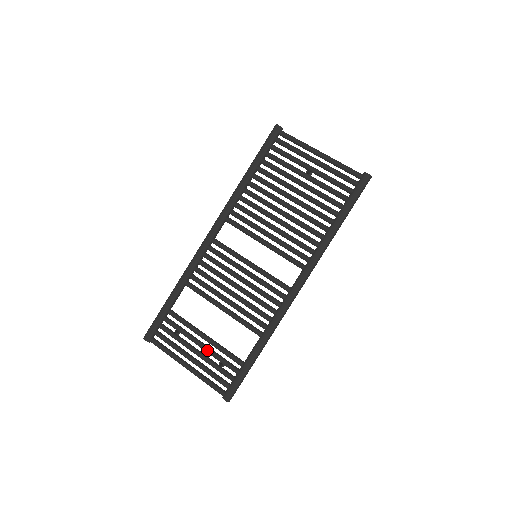
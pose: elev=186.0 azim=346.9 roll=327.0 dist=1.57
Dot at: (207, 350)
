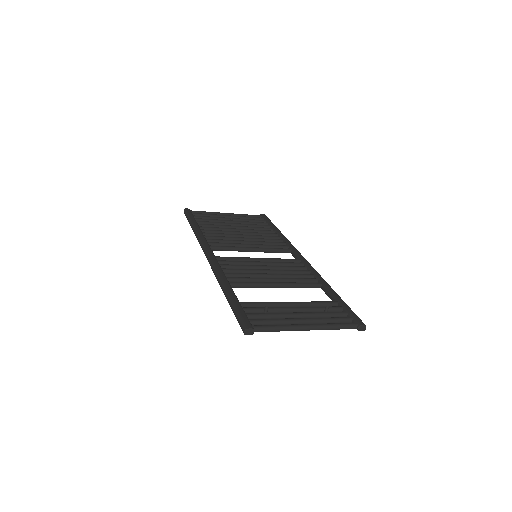
Dot at: (305, 307)
